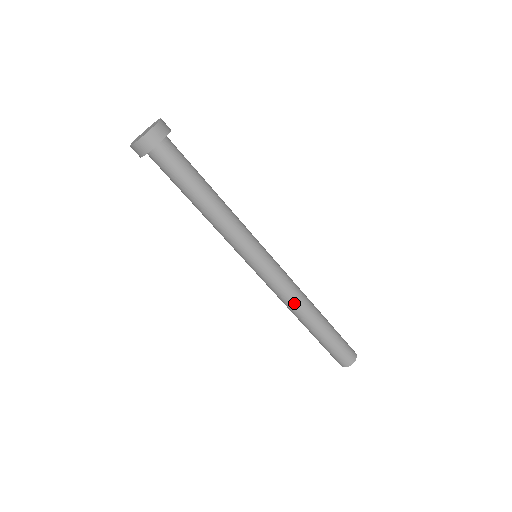
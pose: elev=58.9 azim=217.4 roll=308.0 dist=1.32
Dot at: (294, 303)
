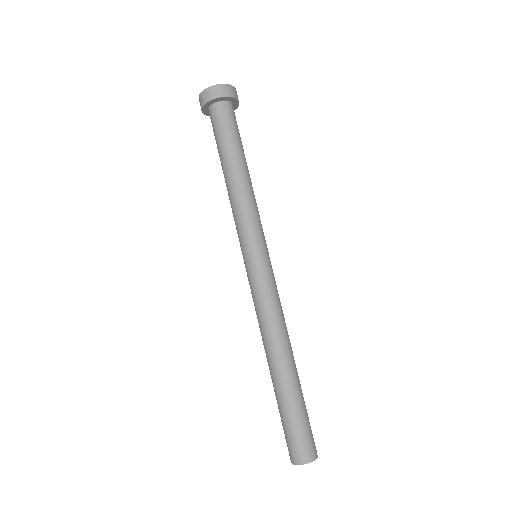
Dot at: (268, 329)
